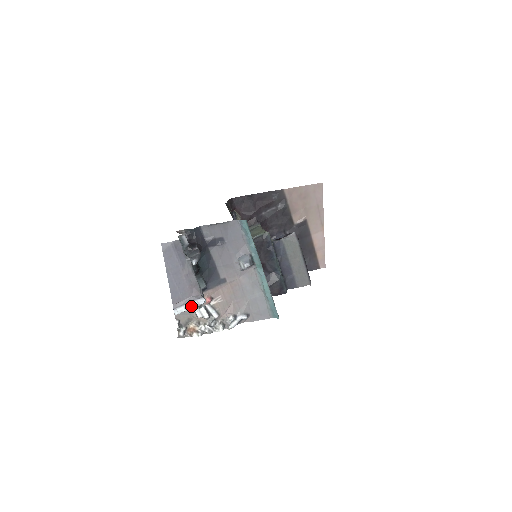
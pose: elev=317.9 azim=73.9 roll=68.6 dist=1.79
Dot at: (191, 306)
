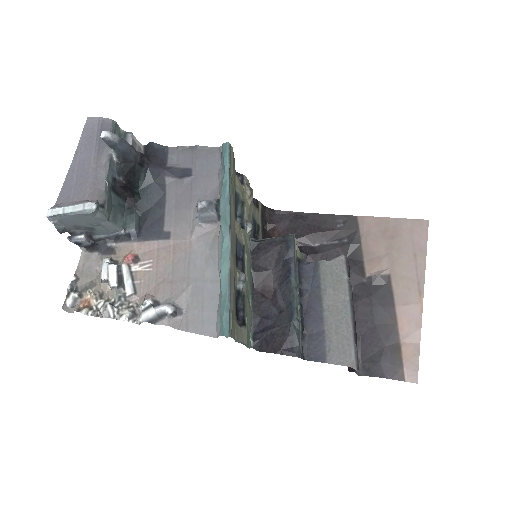
Dot at: (73, 209)
